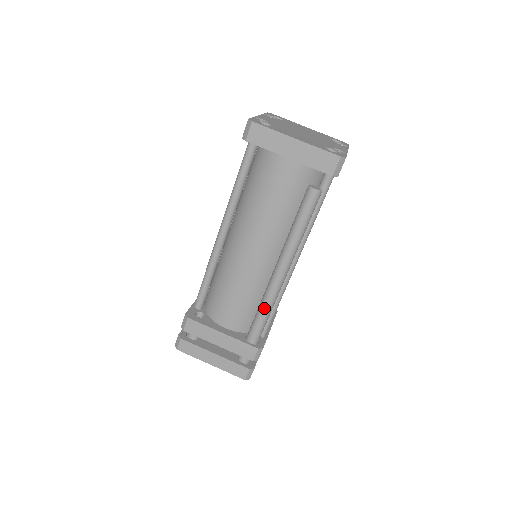
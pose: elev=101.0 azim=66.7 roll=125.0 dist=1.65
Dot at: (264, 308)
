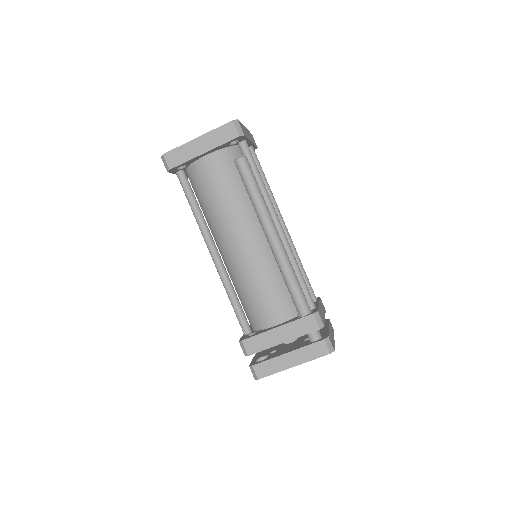
Dot at: (287, 276)
